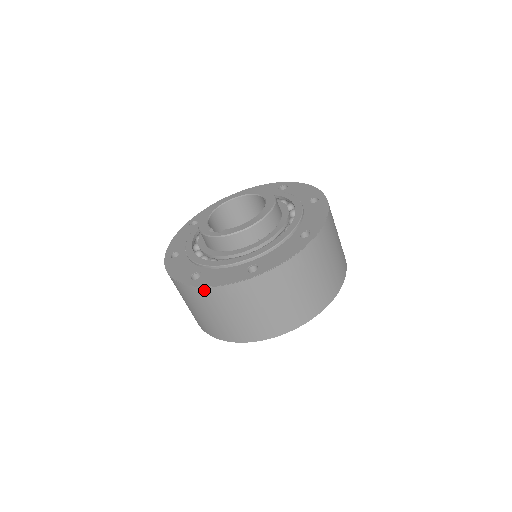
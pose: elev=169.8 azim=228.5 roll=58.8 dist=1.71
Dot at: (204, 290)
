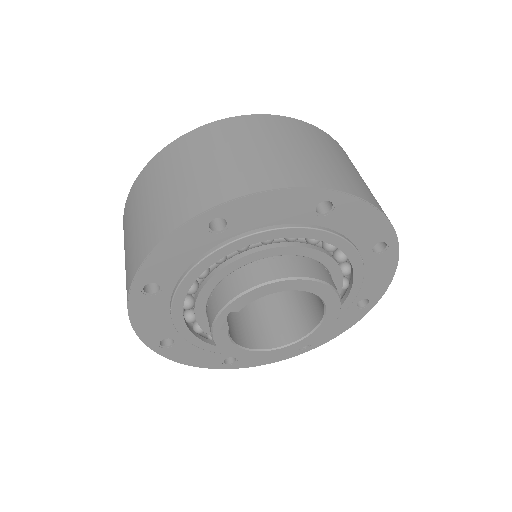
Dot at: (134, 186)
